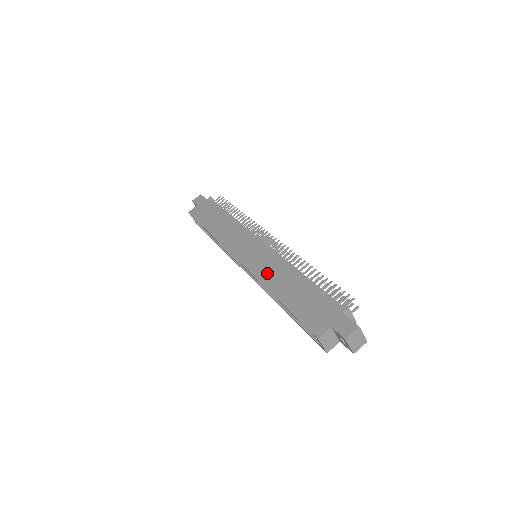
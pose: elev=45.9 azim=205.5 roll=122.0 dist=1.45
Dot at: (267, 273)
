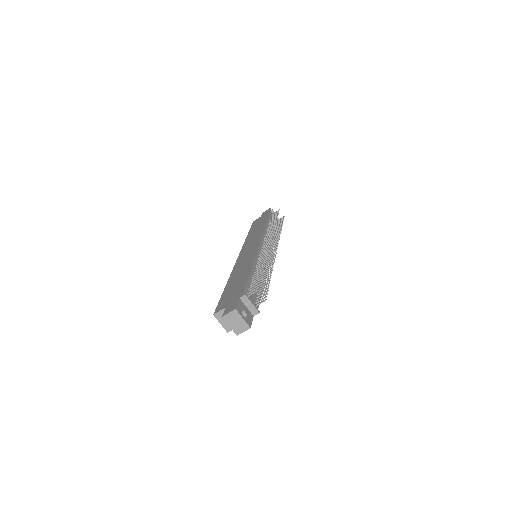
Dot at: (239, 266)
